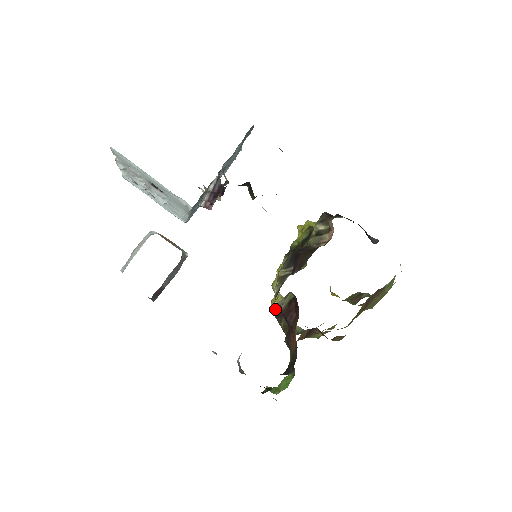
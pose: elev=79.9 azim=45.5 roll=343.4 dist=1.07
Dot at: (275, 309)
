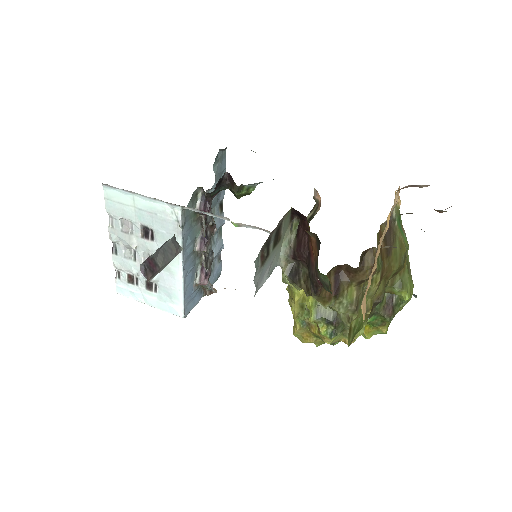
Dot at: (288, 267)
